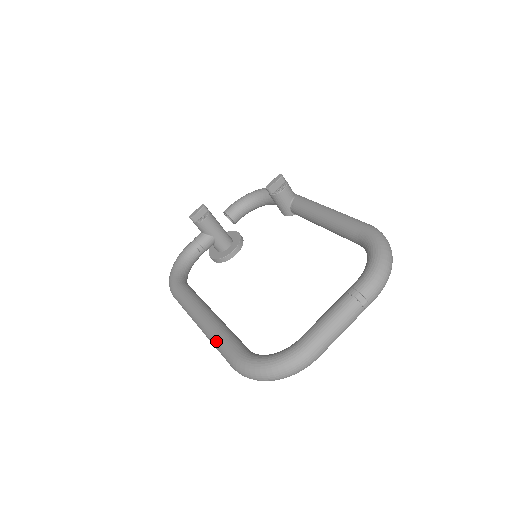
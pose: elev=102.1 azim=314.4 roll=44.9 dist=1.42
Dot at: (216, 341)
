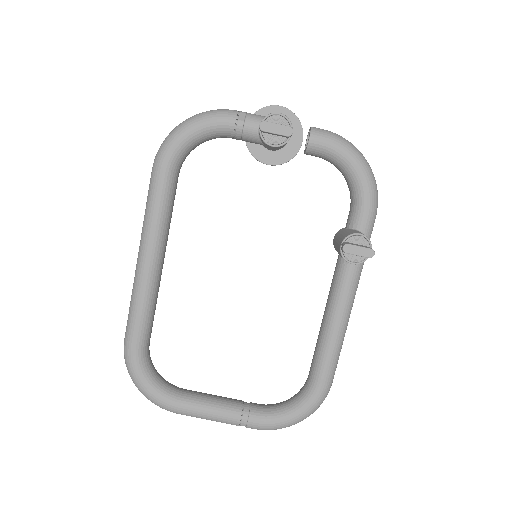
Dot at: (132, 311)
